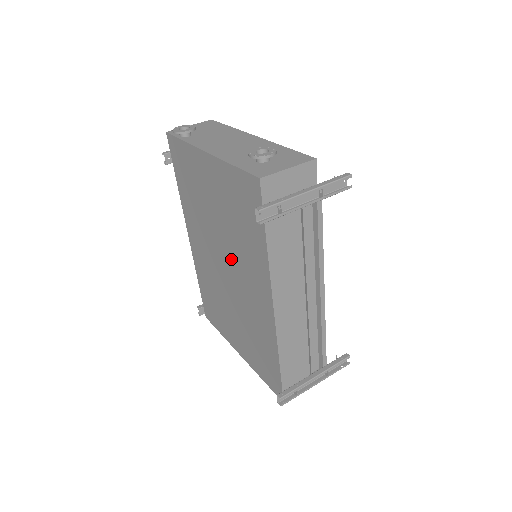
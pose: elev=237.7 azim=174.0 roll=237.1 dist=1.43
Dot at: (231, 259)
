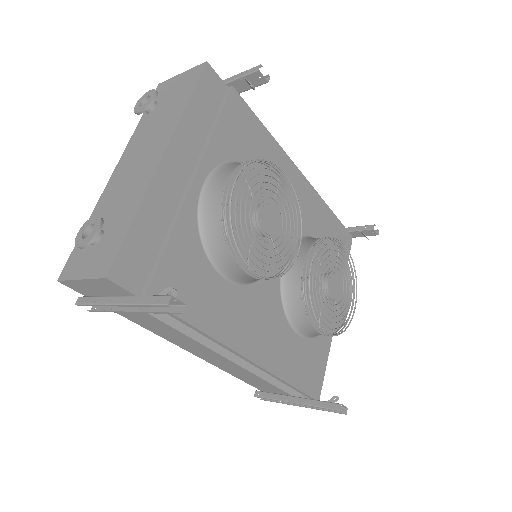
Dot at: occluded
